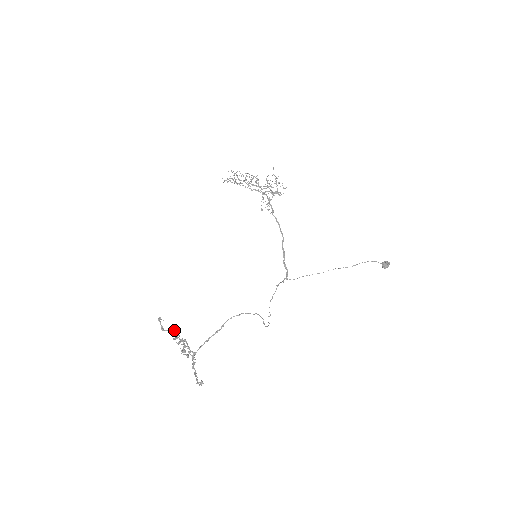
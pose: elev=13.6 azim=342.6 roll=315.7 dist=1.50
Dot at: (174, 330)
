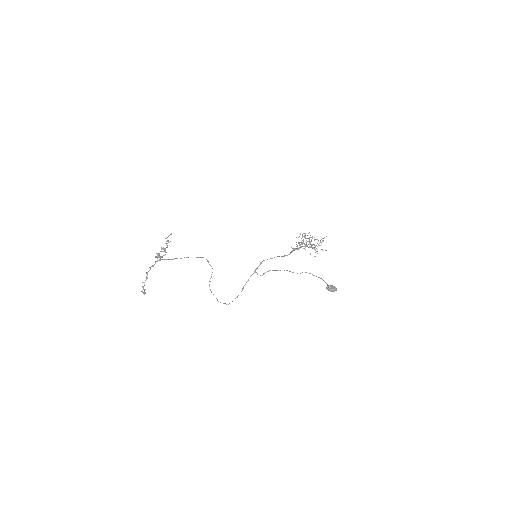
Dot at: (168, 240)
